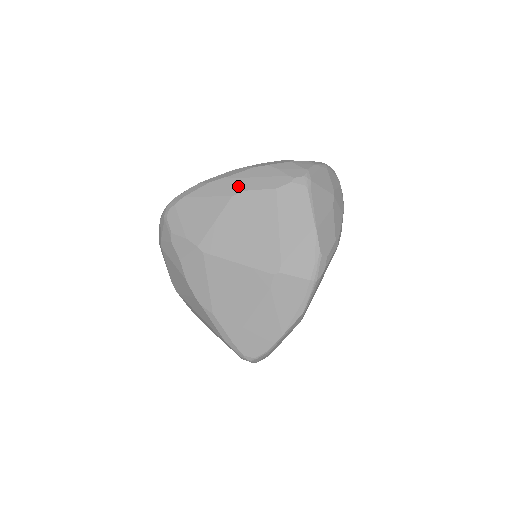
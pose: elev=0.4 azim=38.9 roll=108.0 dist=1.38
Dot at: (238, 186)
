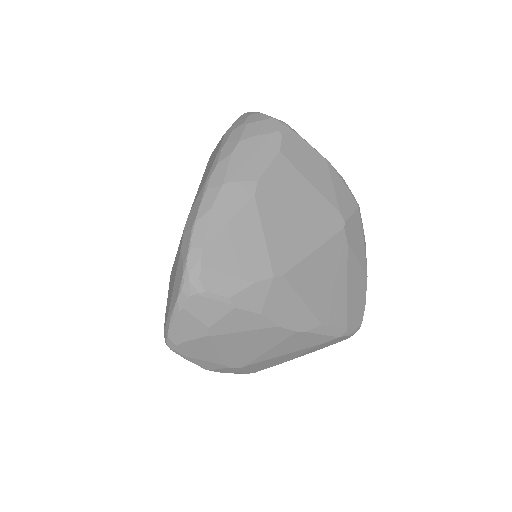
Dot at: (247, 181)
